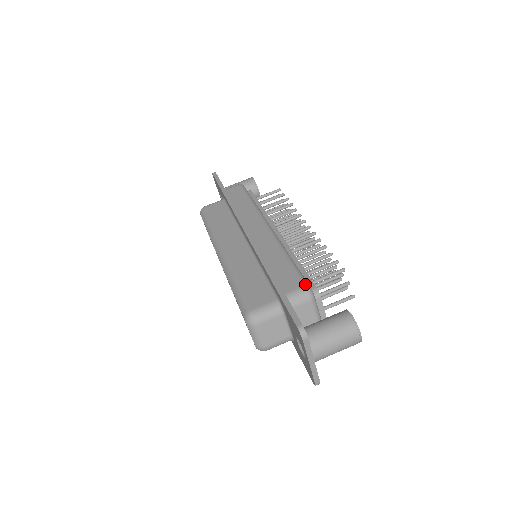
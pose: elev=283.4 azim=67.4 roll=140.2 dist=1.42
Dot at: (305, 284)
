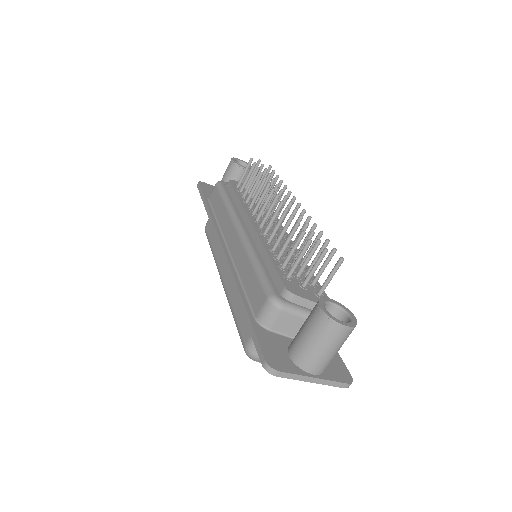
Dot at: (267, 296)
